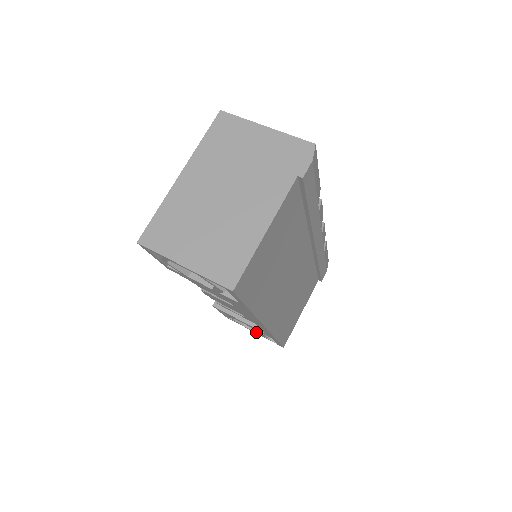
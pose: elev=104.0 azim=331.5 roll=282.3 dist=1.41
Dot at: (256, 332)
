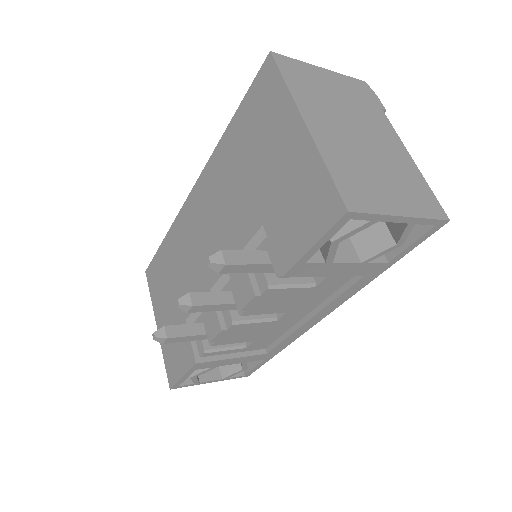
Dot at: (217, 379)
